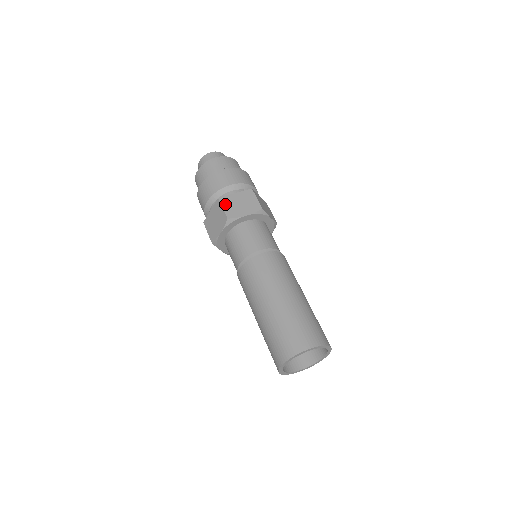
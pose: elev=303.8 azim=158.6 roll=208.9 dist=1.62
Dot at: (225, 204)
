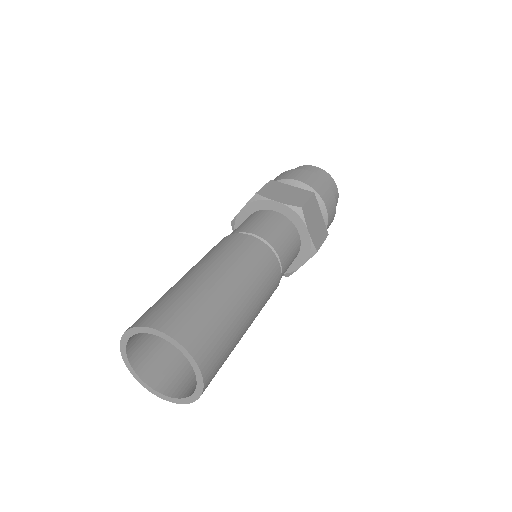
Dot at: (270, 185)
